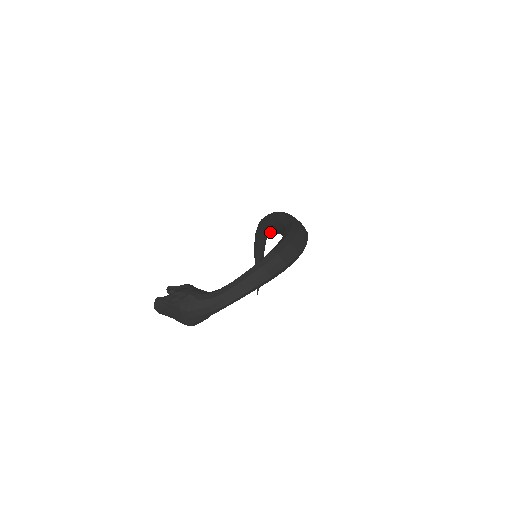
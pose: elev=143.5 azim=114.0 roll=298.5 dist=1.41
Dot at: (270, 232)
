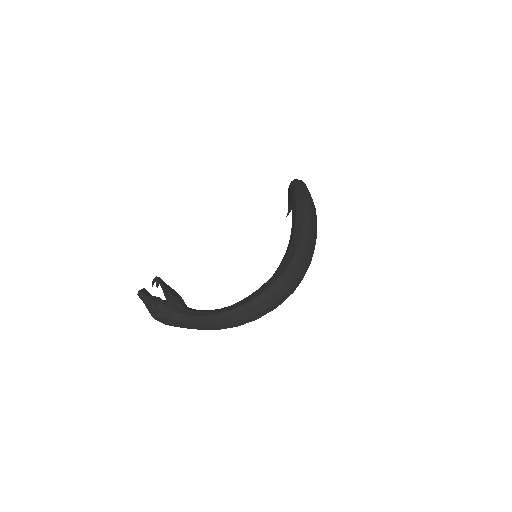
Dot at: occluded
